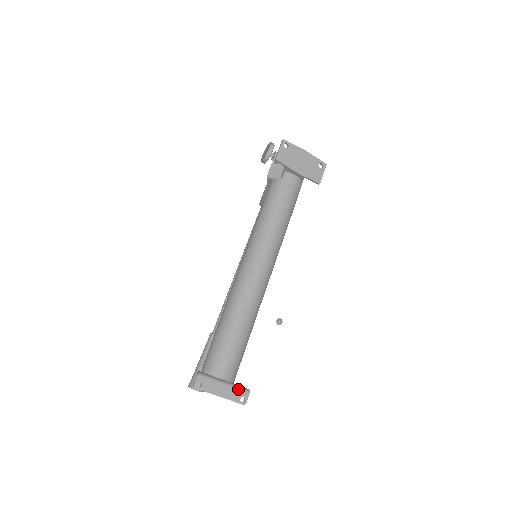
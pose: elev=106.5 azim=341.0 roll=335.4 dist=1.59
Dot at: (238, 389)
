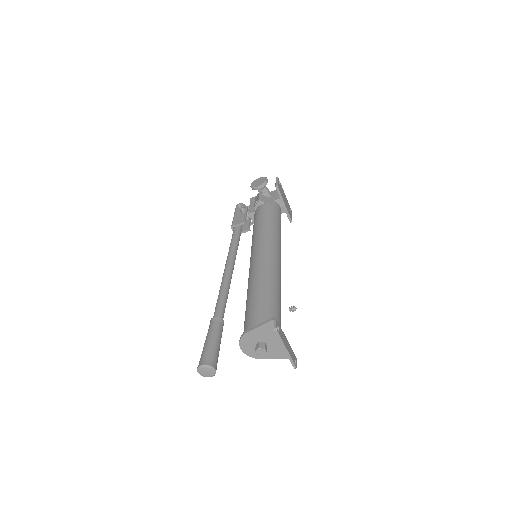
Dot at: (292, 350)
